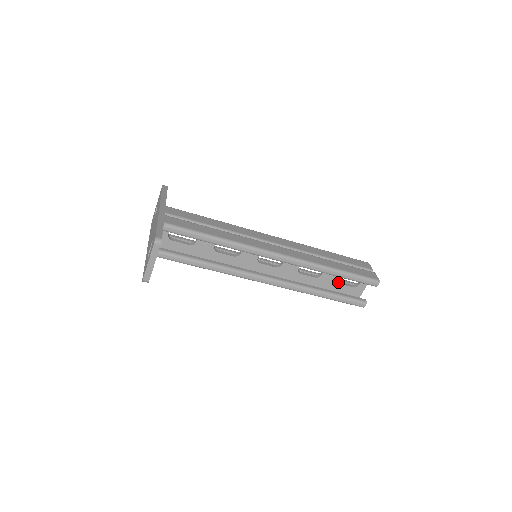
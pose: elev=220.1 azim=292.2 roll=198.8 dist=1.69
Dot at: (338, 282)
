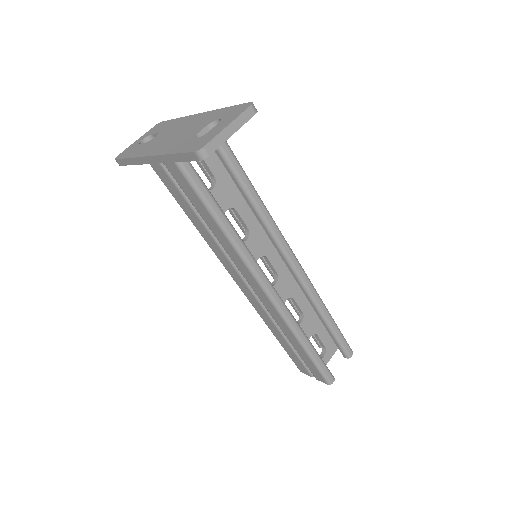
Dot at: occluded
